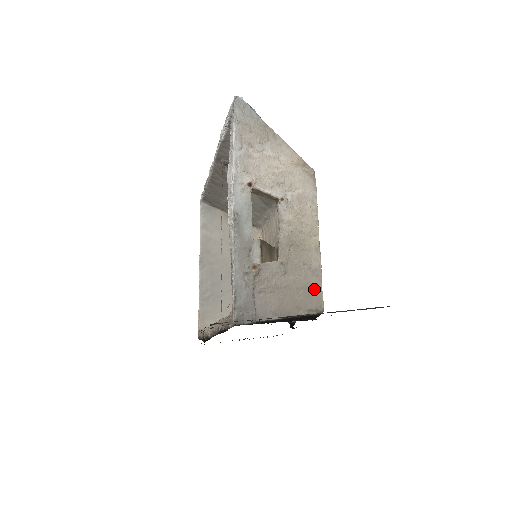
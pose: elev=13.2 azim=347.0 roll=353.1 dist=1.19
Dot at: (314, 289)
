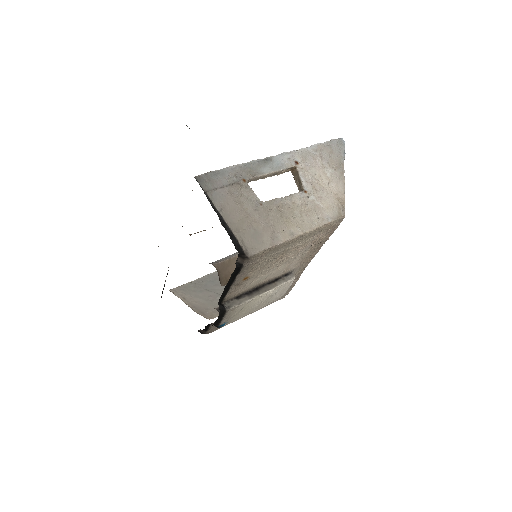
Dot at: (261, 241)
